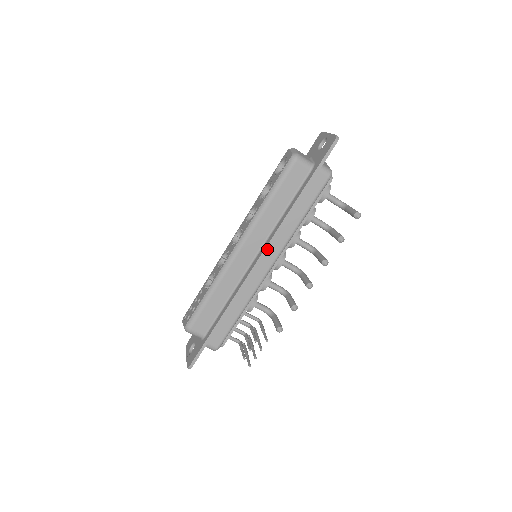
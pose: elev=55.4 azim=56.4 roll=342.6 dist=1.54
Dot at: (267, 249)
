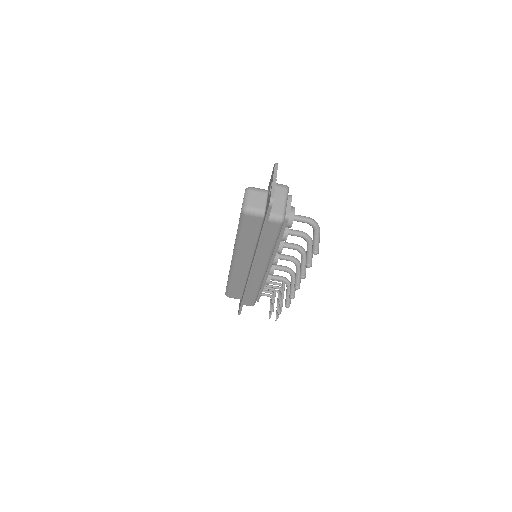
Dot at: (253, 267)
